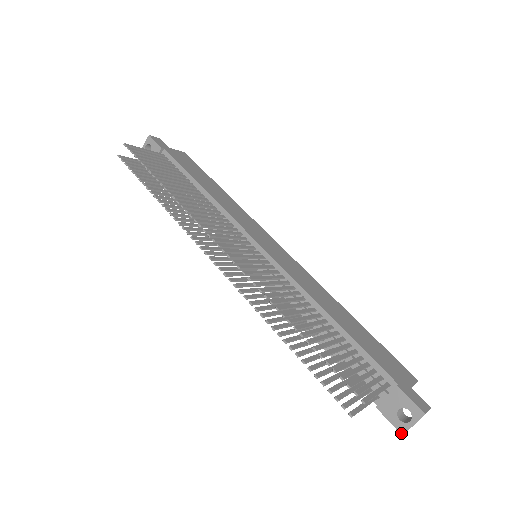
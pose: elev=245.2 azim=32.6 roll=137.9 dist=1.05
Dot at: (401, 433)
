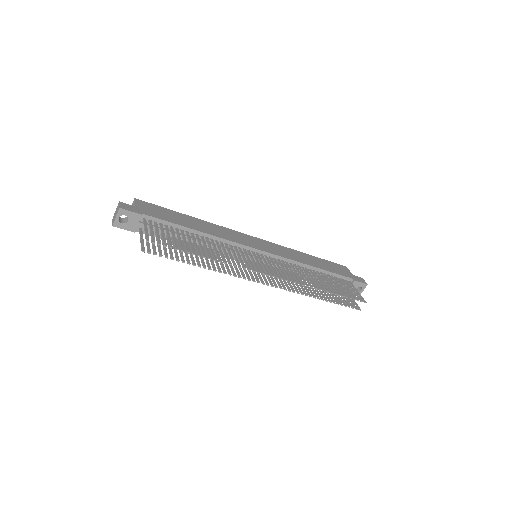
Dot at: occluded
